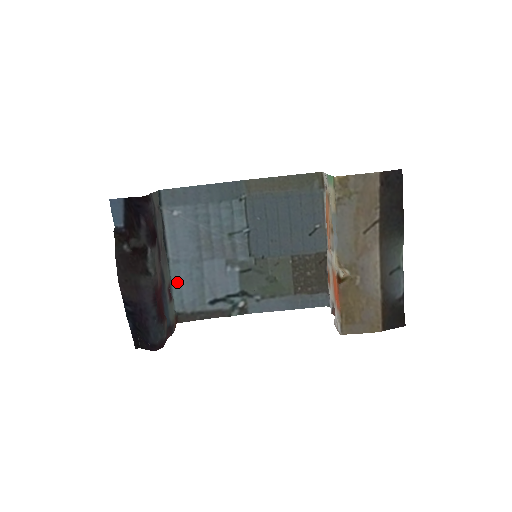
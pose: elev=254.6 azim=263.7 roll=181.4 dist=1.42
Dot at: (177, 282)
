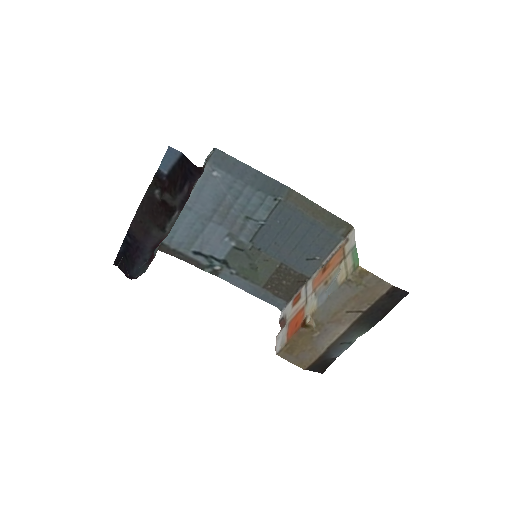
Dot at: (178, 222)
